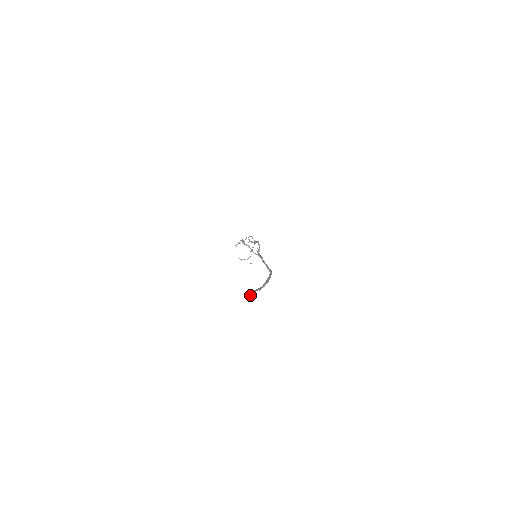
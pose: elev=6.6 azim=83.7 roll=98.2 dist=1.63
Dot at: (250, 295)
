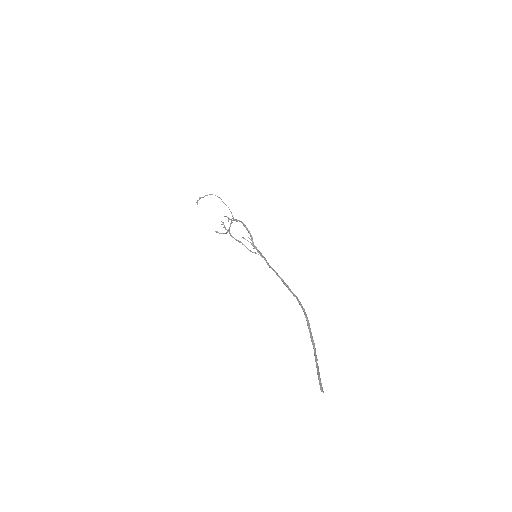
Dot at: (322, 388)
